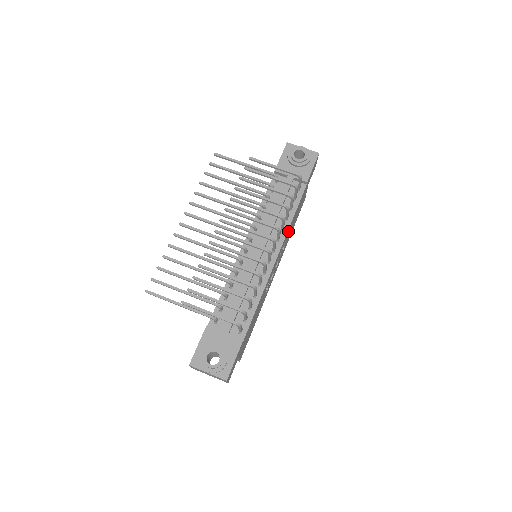
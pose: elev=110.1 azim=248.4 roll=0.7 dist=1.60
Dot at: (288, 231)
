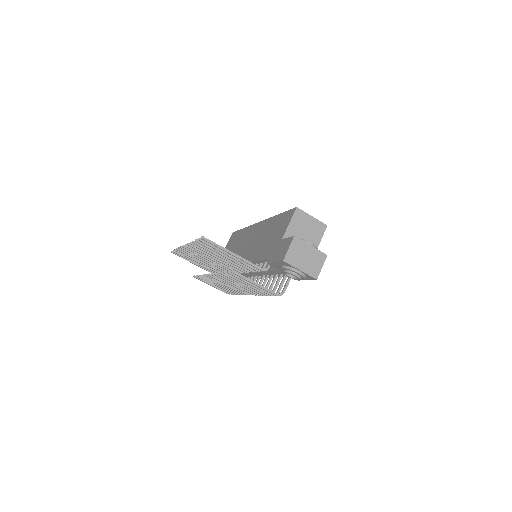
Dot at: occluded
